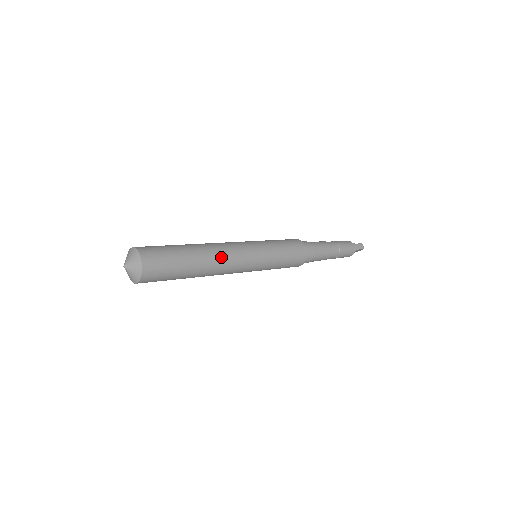
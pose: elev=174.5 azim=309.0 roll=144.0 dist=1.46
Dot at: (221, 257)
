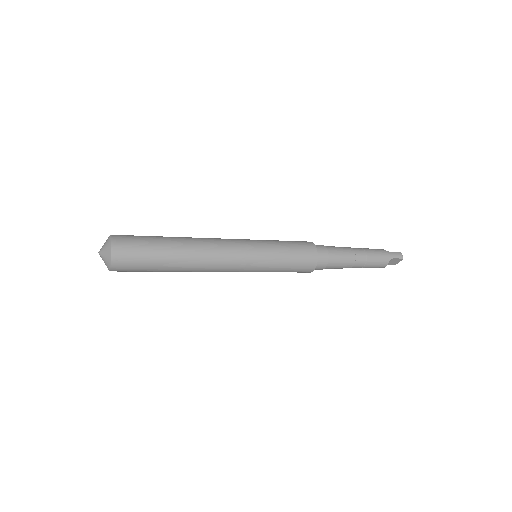
Dot at: (205, 249)
